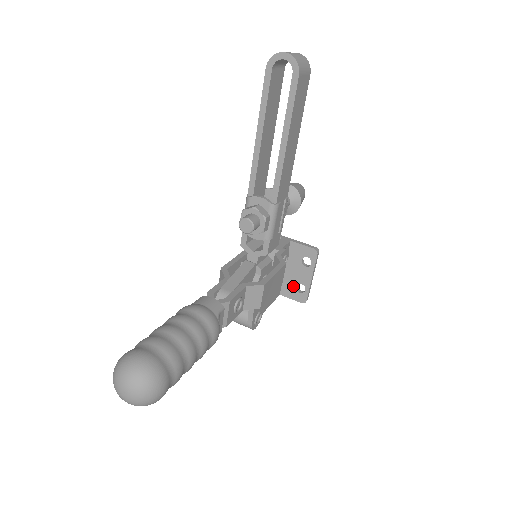
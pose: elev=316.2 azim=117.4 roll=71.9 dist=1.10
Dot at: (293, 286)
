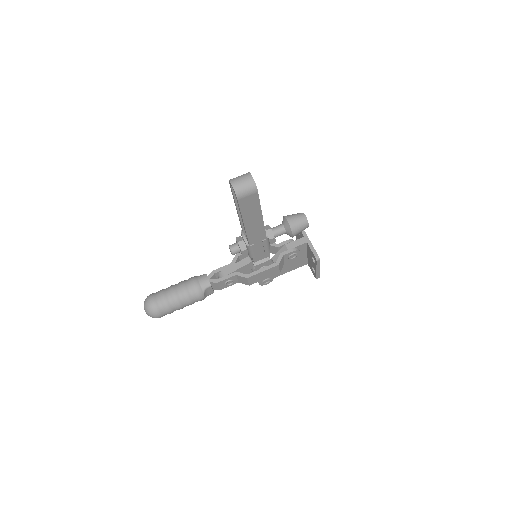
Dot at: (311, 266)
